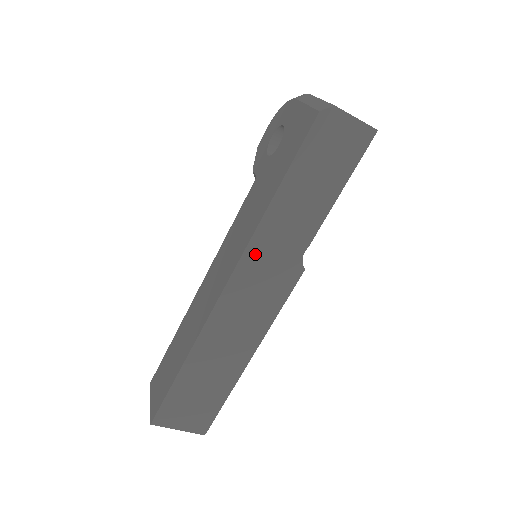
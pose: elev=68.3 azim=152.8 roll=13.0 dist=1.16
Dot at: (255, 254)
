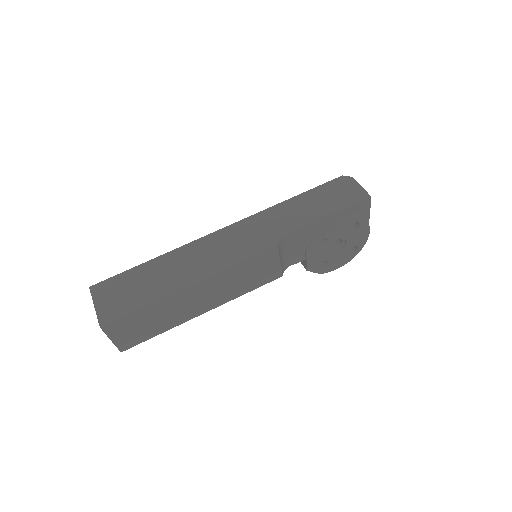
Dot at: (257, 220)
